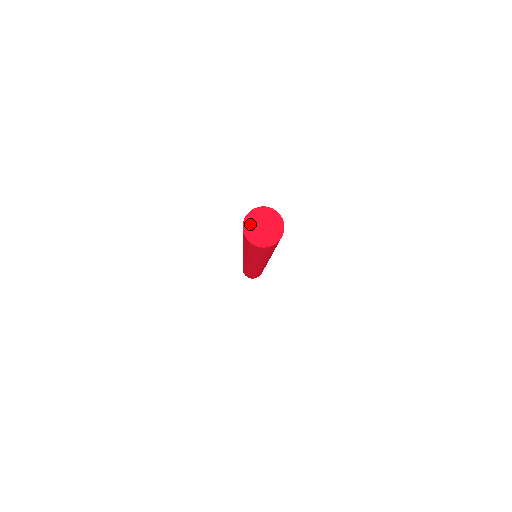
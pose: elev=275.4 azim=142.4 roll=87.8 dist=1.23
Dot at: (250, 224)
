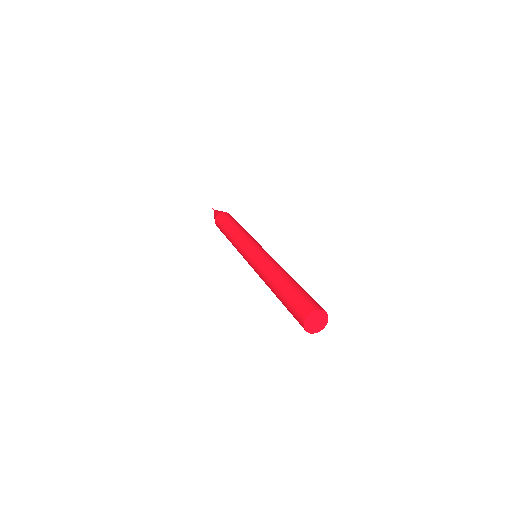
Dot at: (310, 320)
